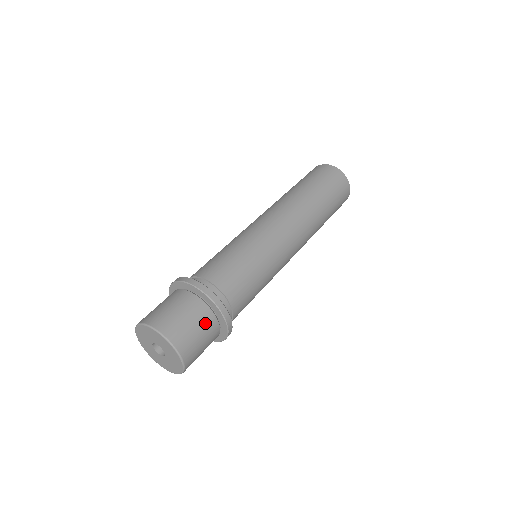
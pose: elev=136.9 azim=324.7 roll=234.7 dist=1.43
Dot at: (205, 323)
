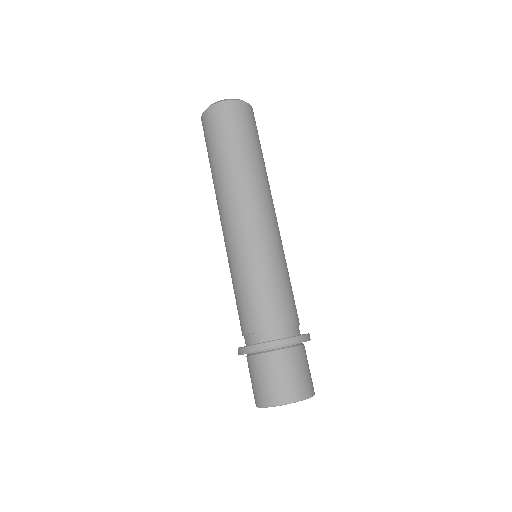
Dot at: occluded
